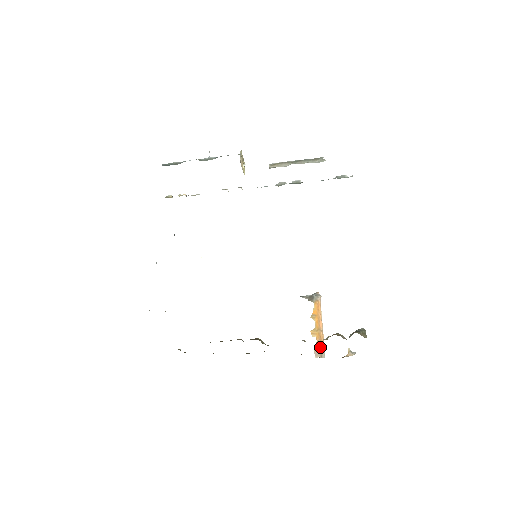
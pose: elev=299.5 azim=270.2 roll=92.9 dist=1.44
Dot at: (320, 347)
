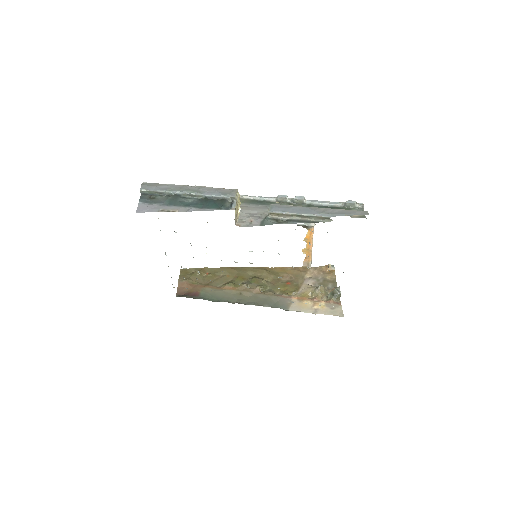
Dot at: (308, 261)
